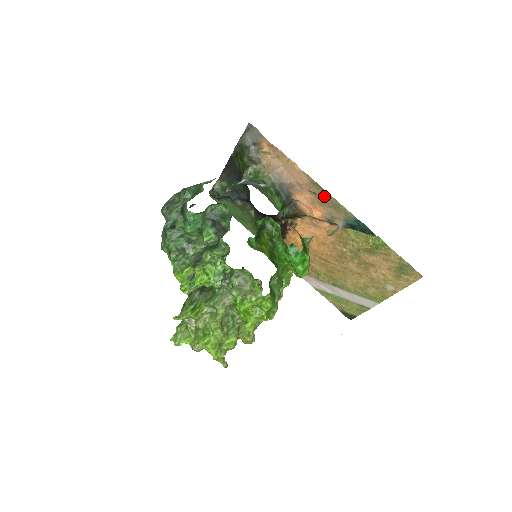
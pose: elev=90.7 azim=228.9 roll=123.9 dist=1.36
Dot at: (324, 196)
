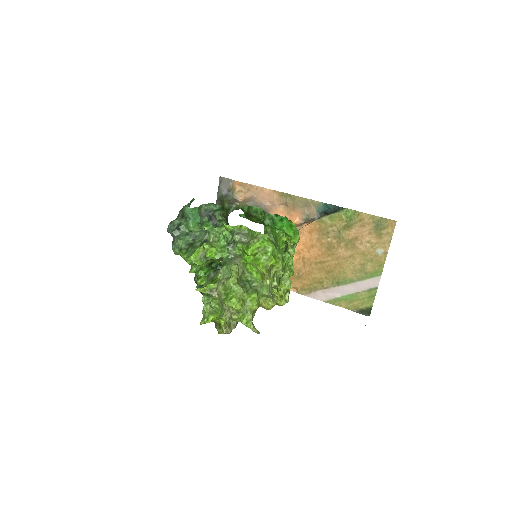
Dot at: (293, 201)
